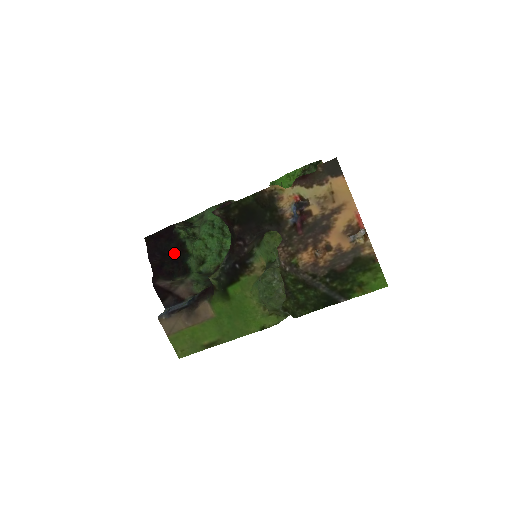
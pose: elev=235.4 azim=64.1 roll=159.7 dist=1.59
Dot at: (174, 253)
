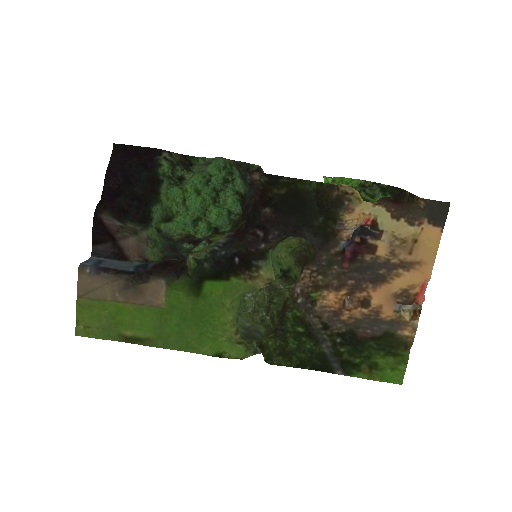
Dot at: (141, 187)
